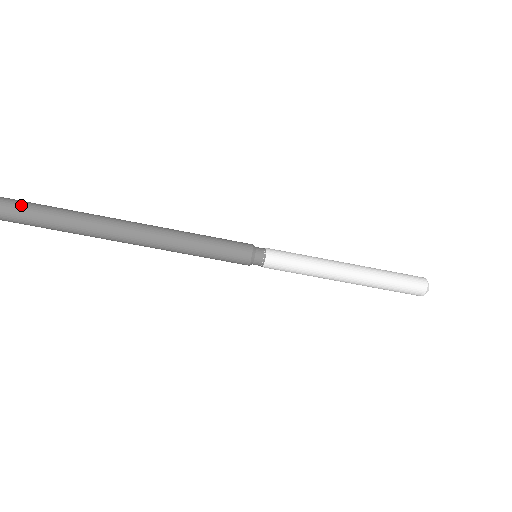
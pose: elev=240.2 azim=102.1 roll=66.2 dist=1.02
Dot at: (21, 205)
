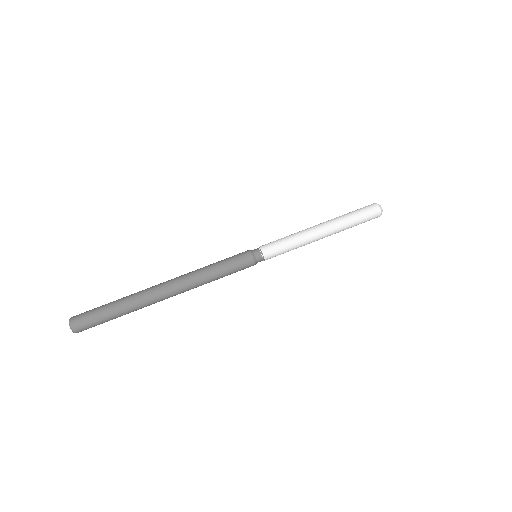
Dot at: (89, 316)
